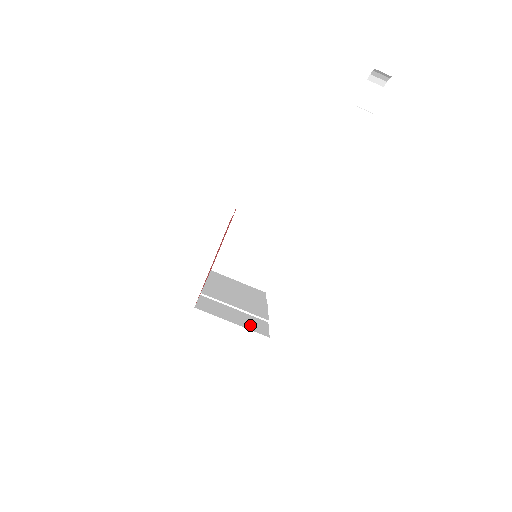
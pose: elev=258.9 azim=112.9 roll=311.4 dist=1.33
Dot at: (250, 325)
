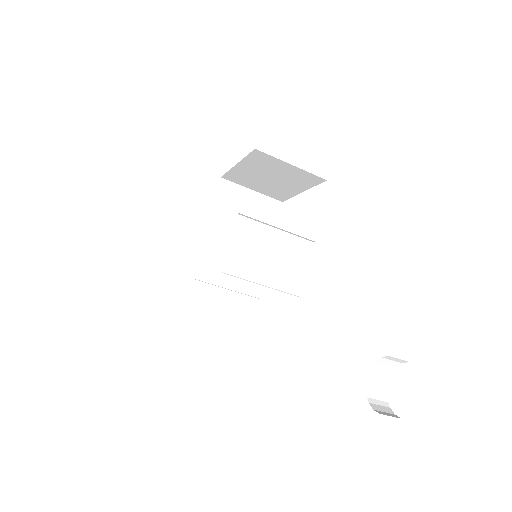
Dot at: (235, 323)
